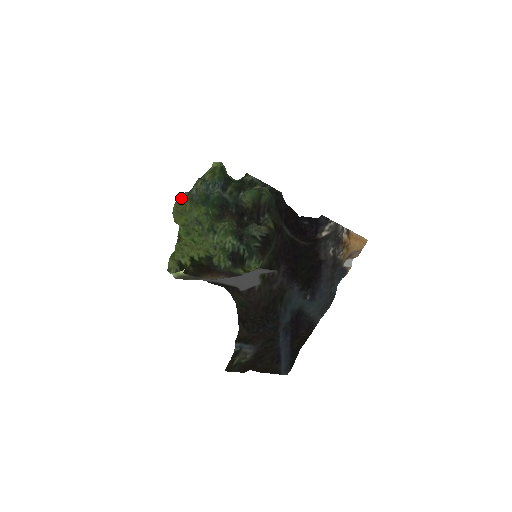
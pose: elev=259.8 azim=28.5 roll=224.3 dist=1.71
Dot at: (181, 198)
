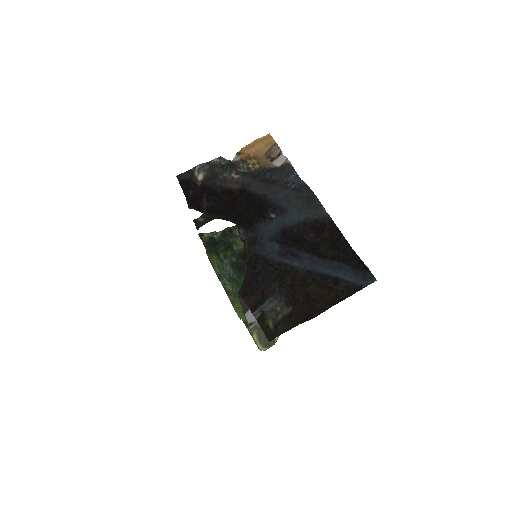
Dot at: (233, 304)
